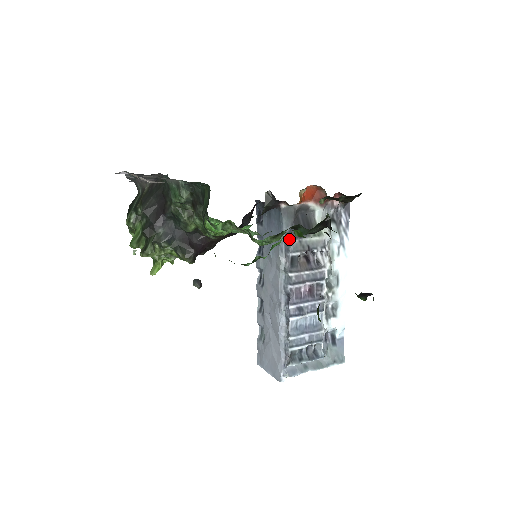
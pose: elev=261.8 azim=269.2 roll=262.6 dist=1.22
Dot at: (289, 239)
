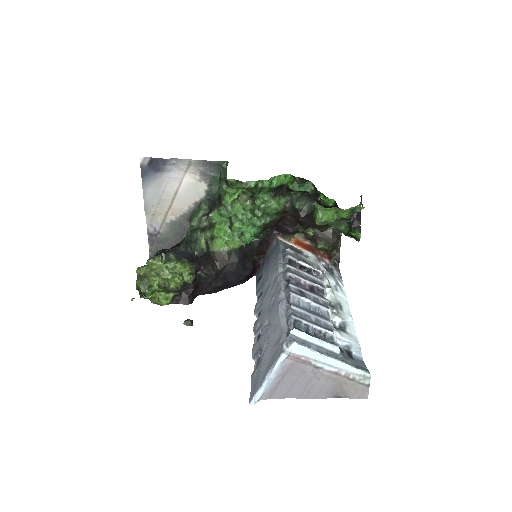
Dot at: (286, 249)
